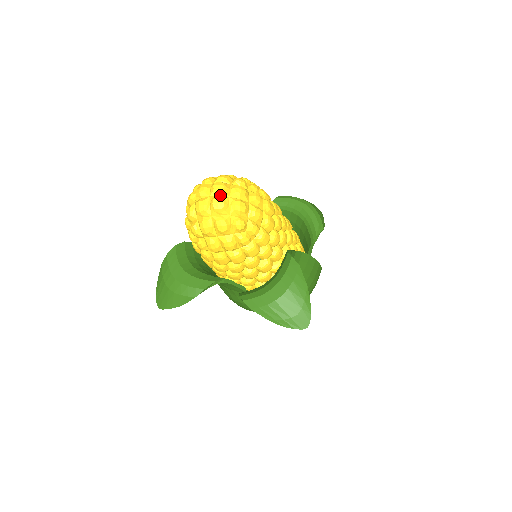
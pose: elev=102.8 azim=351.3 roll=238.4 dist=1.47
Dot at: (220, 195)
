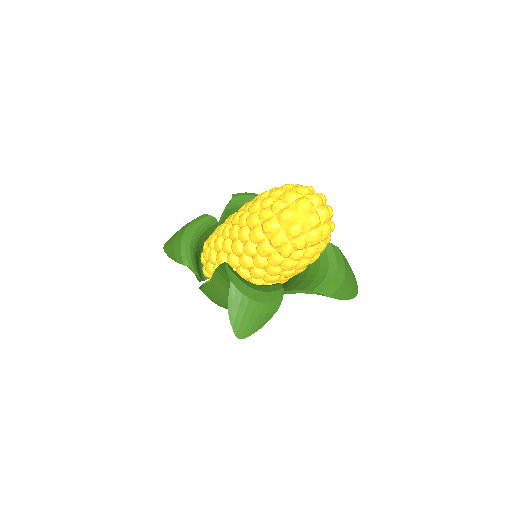
Dot at: (322, 205)
